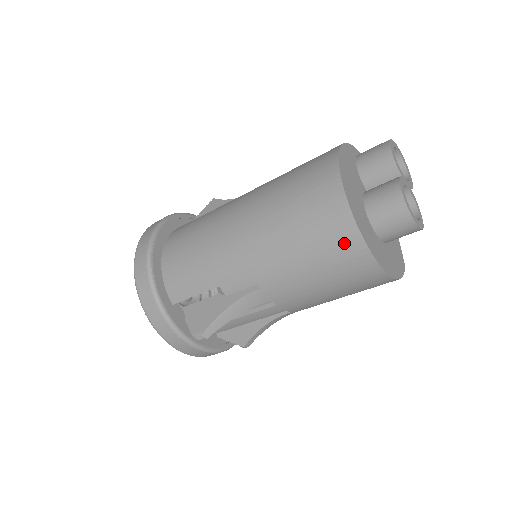
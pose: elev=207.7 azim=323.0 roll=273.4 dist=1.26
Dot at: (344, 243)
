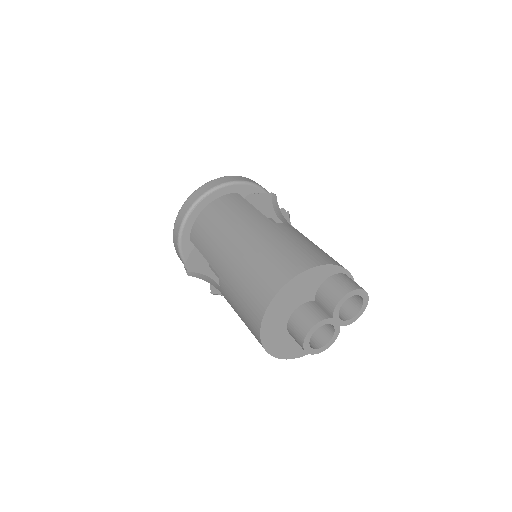
Dot at: (253, 321)
